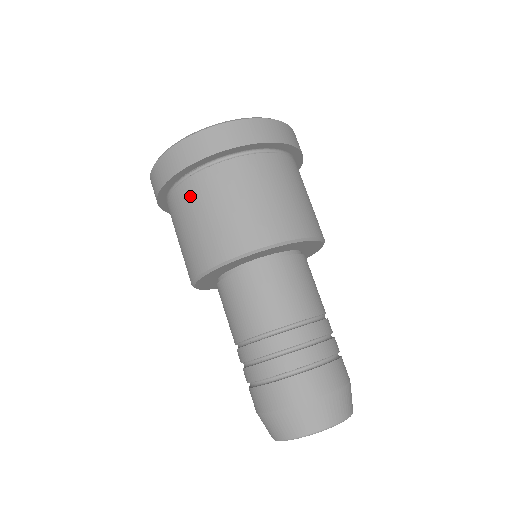
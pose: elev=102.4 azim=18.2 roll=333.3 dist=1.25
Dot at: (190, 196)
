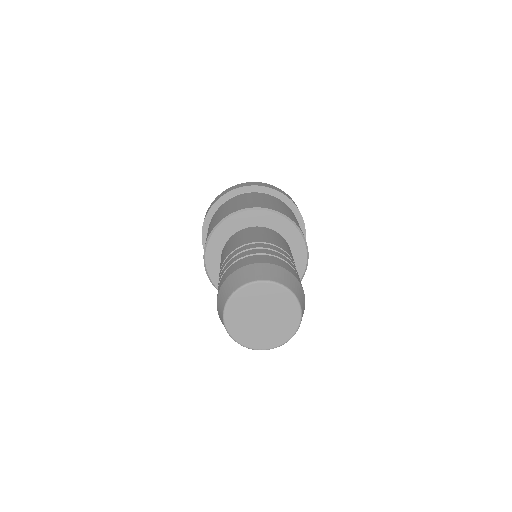
Dot at: (263, 195)
